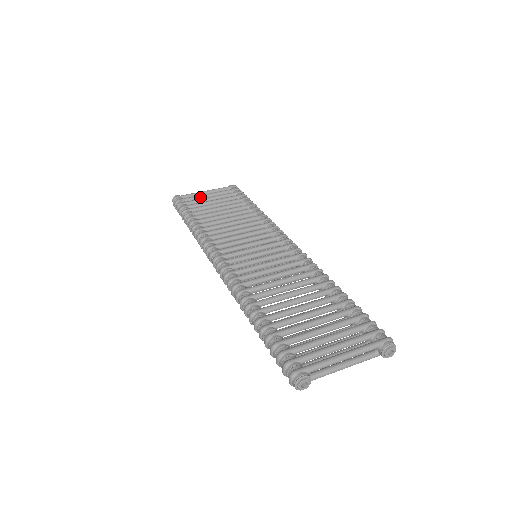
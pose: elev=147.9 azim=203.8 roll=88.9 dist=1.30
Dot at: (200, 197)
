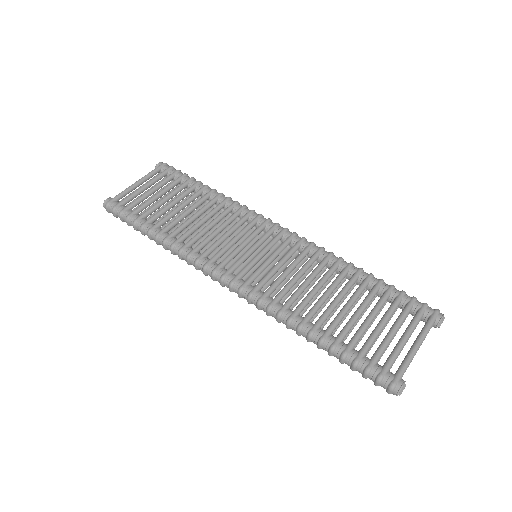
Dot at: (137, 193)
